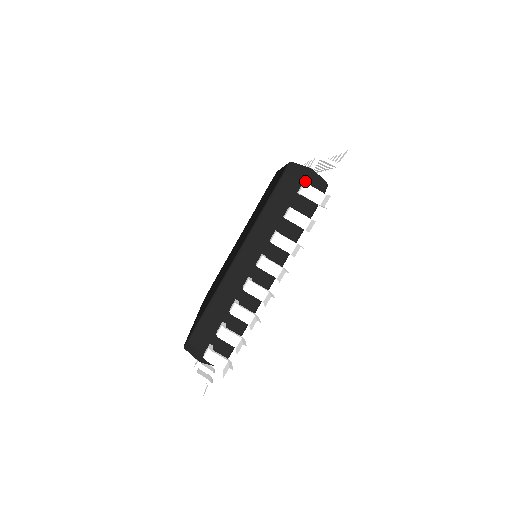
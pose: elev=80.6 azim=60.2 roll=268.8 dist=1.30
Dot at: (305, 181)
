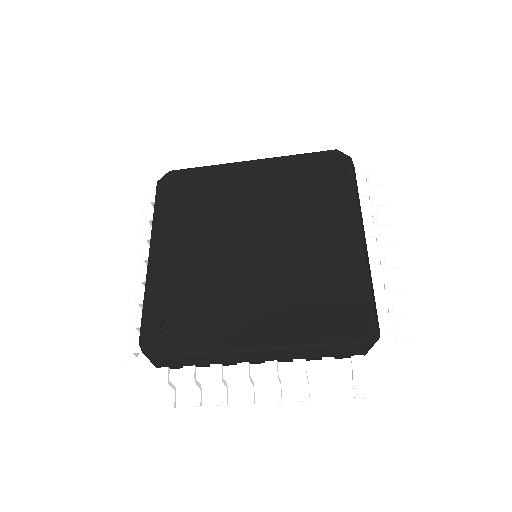
Dot at: occluded
